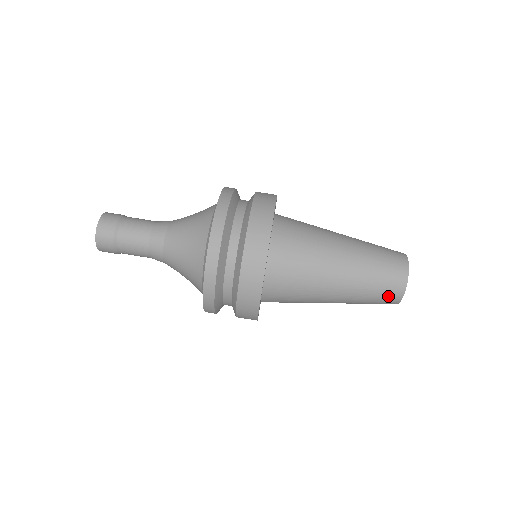
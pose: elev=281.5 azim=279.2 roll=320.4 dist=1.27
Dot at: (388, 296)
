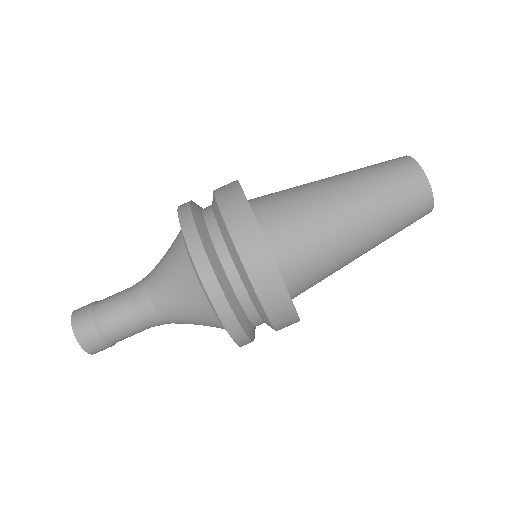
Dot at: (415, 221)
